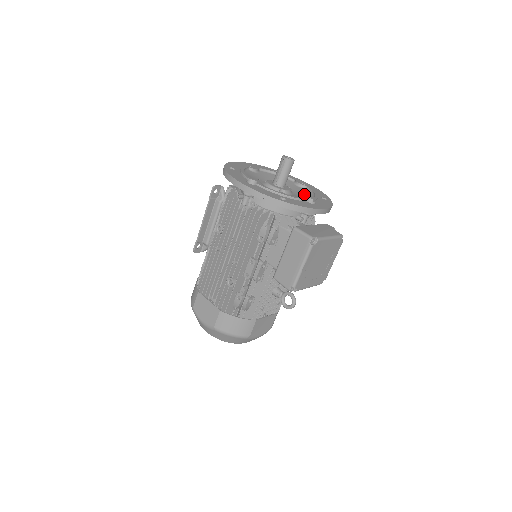
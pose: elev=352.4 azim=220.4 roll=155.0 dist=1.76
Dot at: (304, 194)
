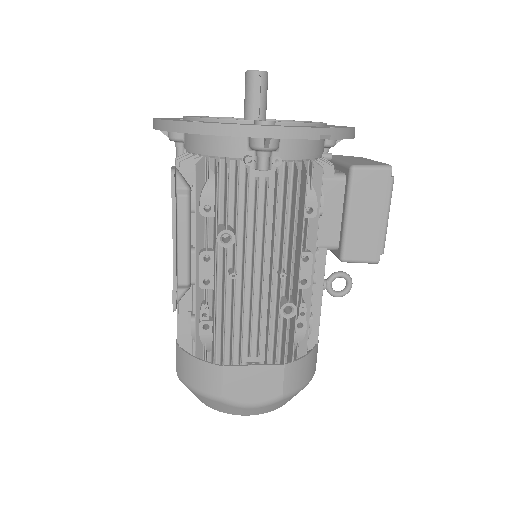
Dot at: occluded
